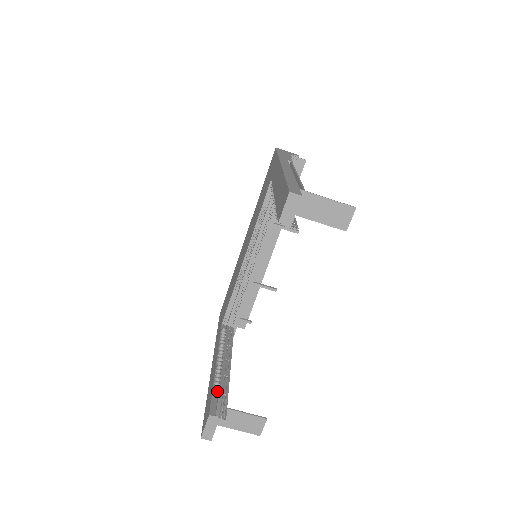
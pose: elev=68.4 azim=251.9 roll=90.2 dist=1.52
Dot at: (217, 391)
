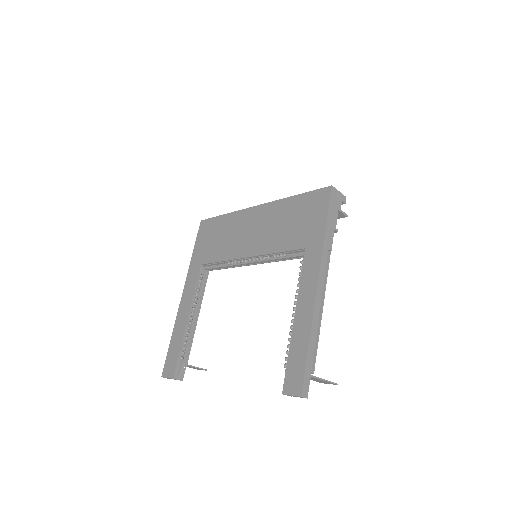
Dot at: (183, 358)
